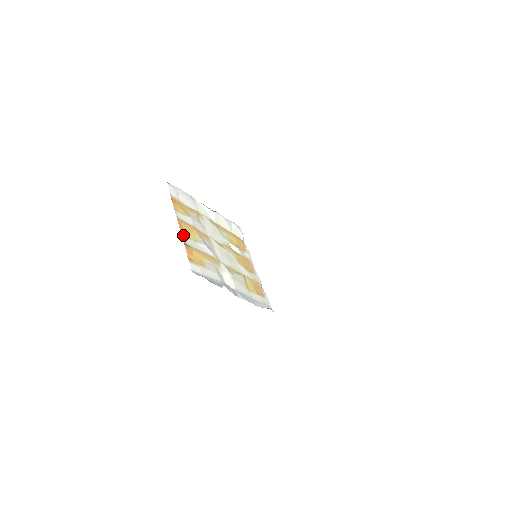
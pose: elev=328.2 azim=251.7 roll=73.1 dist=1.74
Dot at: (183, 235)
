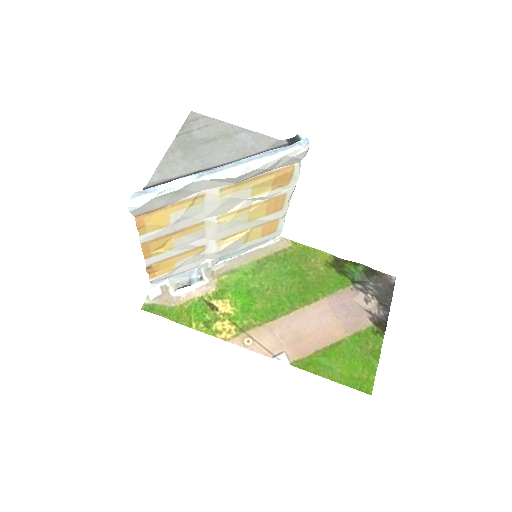
Dot at: (148, 258)
